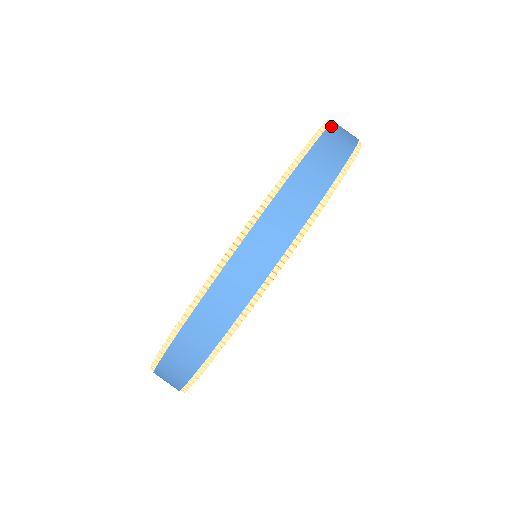
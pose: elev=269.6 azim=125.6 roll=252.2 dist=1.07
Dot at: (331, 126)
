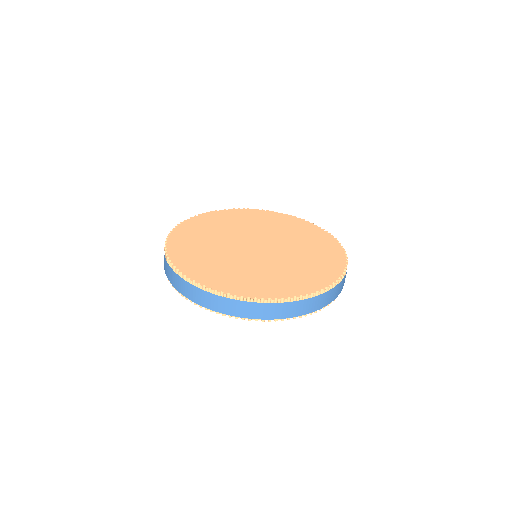
Dot at: occluded
